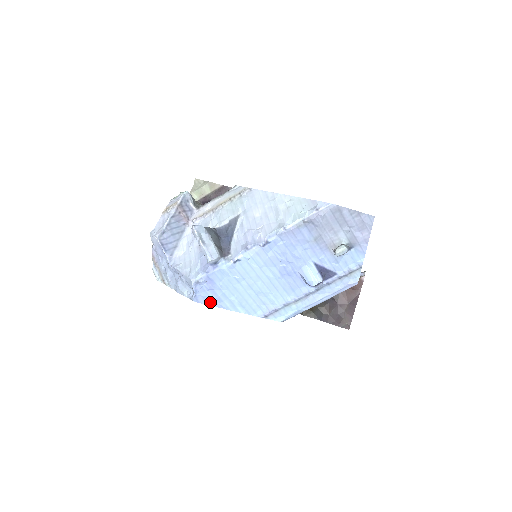
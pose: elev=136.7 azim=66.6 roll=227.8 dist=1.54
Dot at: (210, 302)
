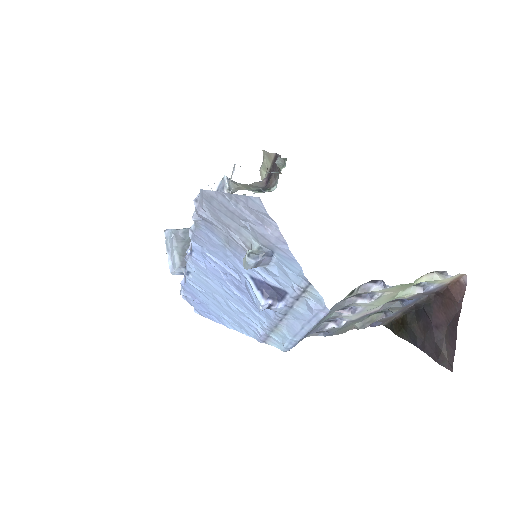
Dot at: (210, 317)
